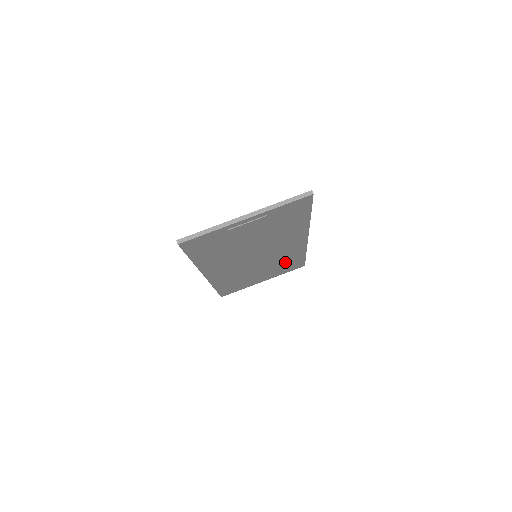
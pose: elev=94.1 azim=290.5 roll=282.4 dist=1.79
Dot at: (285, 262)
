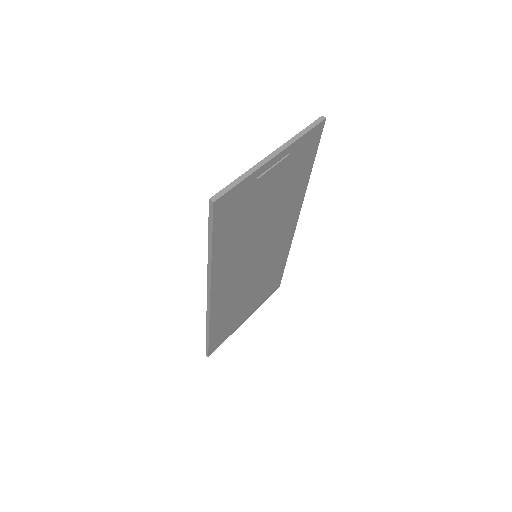
Dot at: (270, 275)
